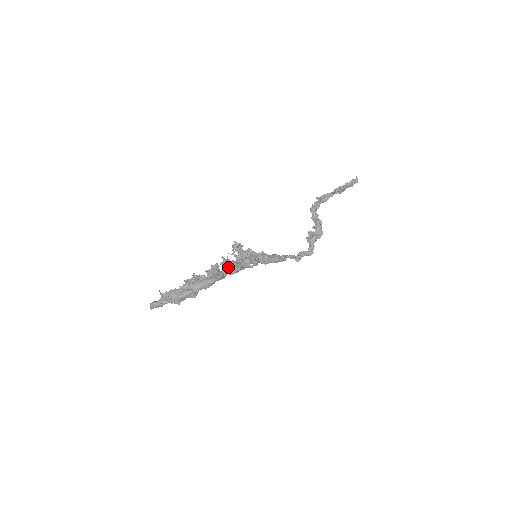
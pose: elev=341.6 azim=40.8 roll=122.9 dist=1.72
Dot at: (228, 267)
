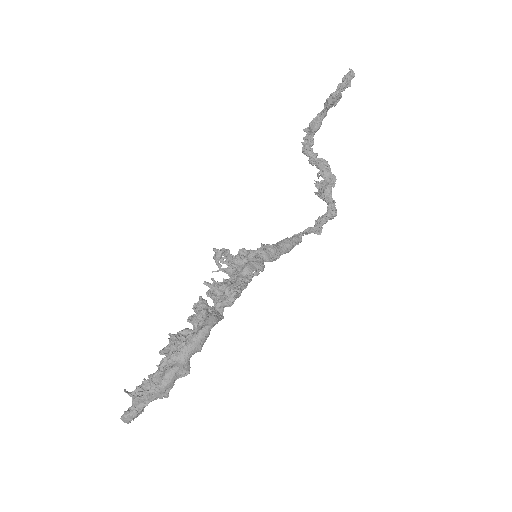
Dot at: (220, 296)
